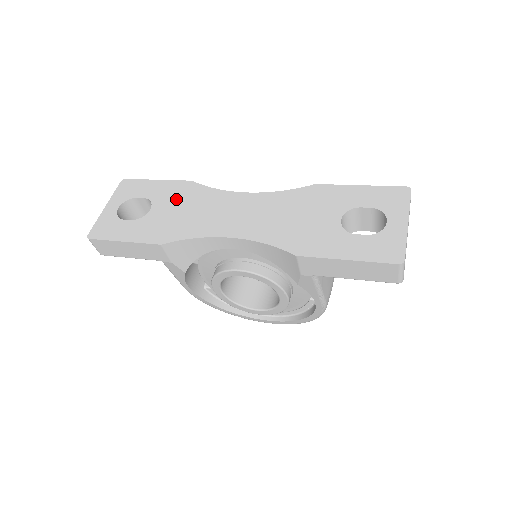
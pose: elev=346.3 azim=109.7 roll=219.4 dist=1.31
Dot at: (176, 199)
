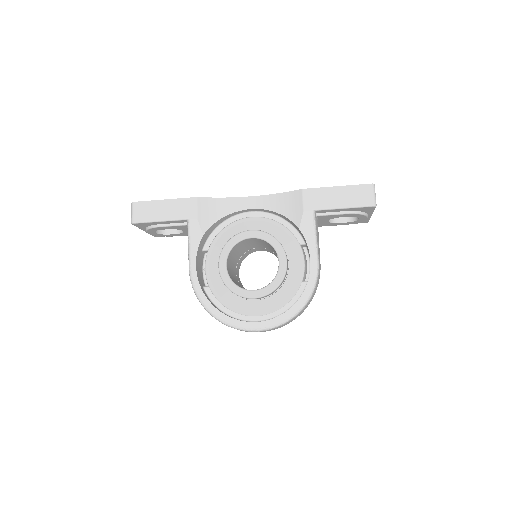
Dot at: occluded
